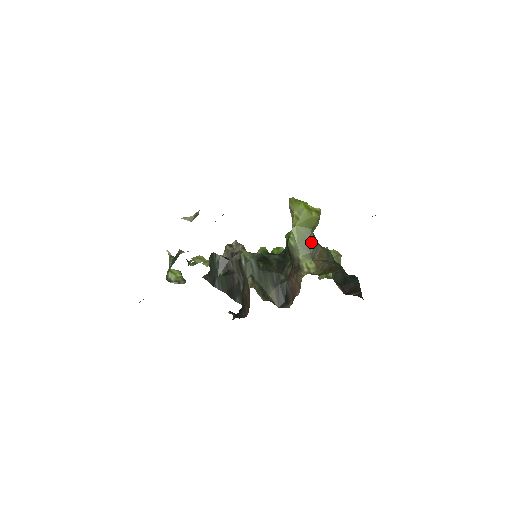
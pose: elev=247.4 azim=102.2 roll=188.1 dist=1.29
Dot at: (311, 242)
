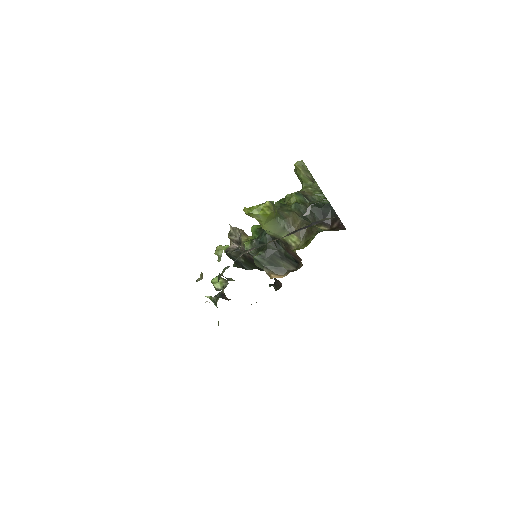
Dot at: (281, 223)
